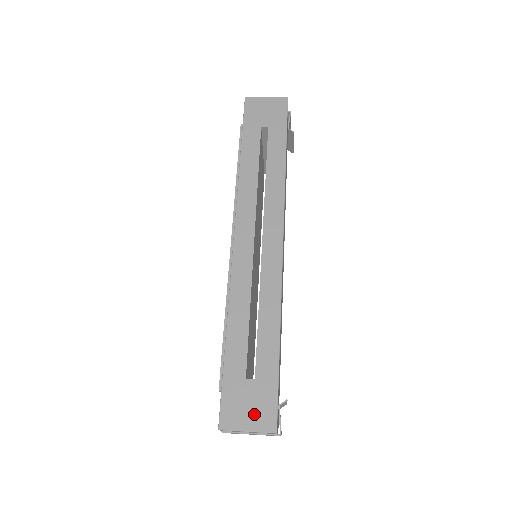
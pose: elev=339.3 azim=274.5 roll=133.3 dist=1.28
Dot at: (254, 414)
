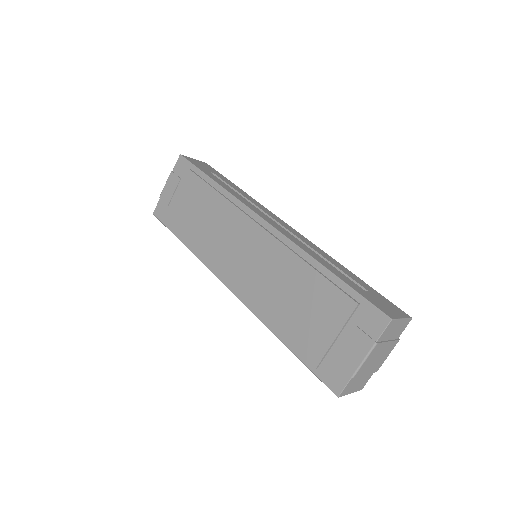
Dot at: (393, 309)
